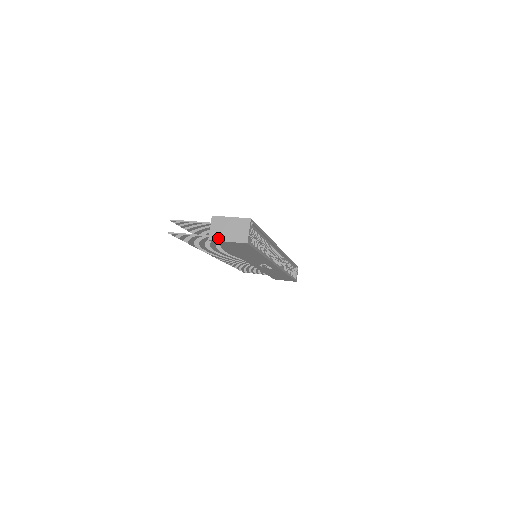
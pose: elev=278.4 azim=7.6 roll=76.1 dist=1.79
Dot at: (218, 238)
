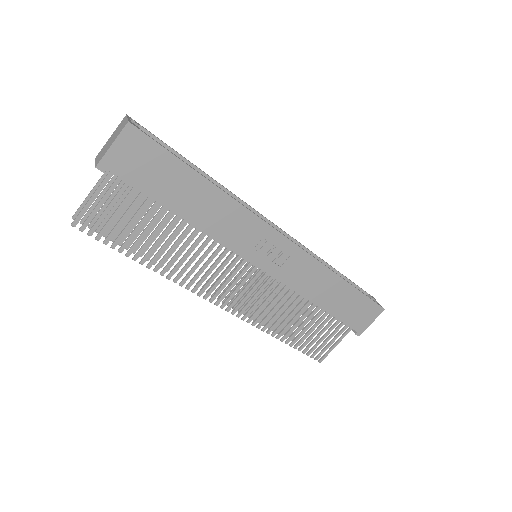
Dot at: (103, 155)
